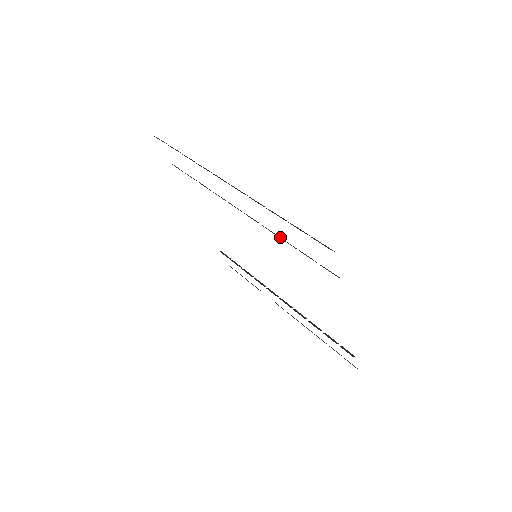
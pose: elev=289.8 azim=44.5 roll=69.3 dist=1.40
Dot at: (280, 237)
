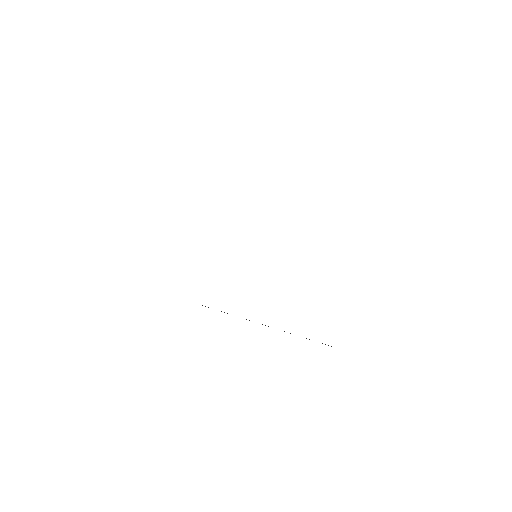
Dot at: occluded
